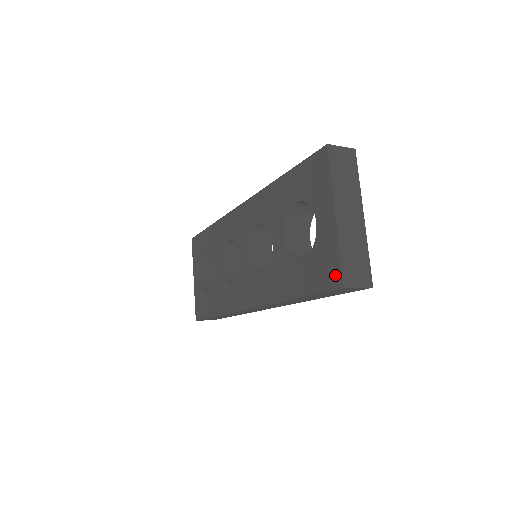
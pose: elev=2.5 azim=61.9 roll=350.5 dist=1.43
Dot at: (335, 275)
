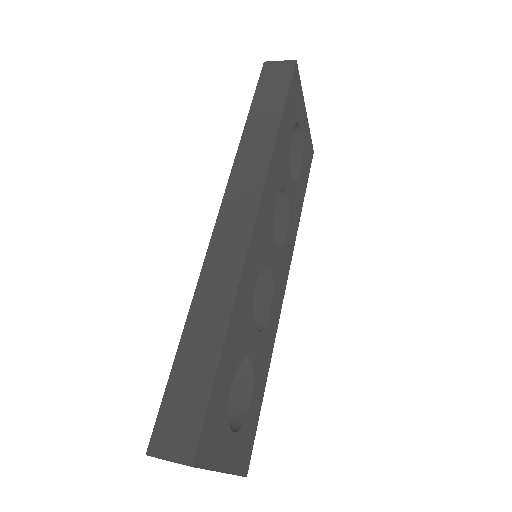
Dot at: occluded
